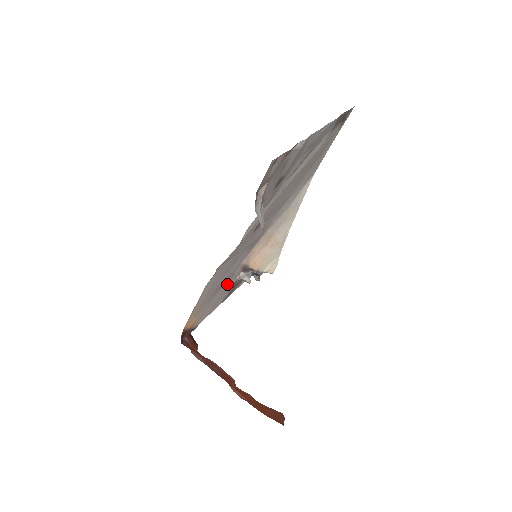
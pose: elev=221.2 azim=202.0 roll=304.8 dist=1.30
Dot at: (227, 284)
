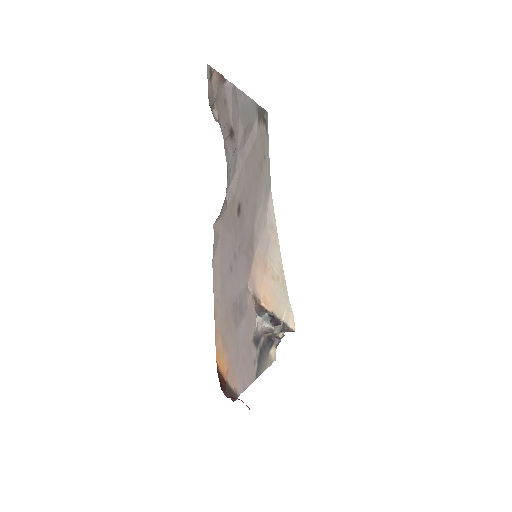
Dot at: (246, 322)
